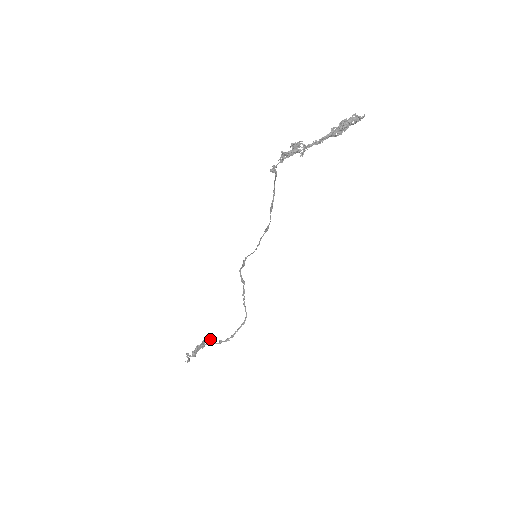
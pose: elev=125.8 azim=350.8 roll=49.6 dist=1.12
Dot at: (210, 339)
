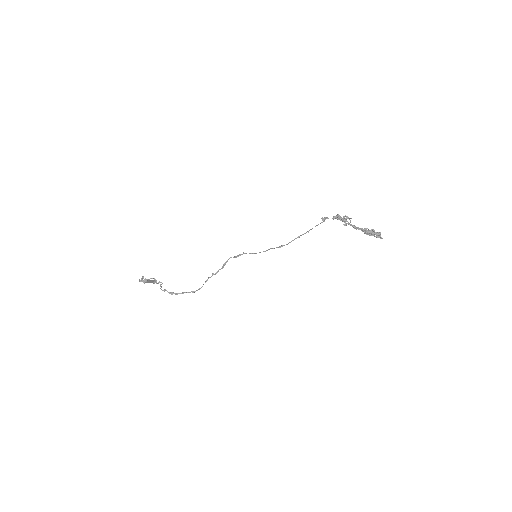
Dot at: occluded
